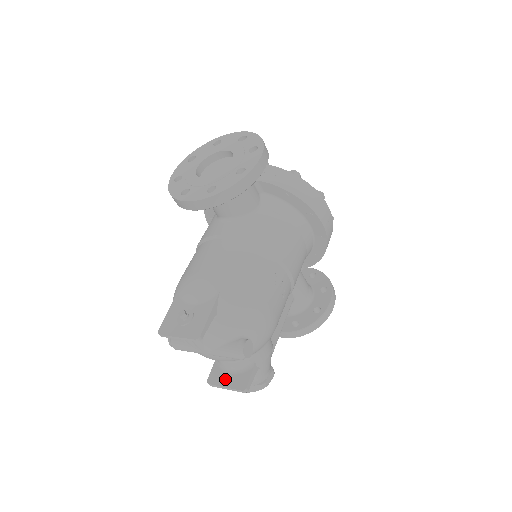
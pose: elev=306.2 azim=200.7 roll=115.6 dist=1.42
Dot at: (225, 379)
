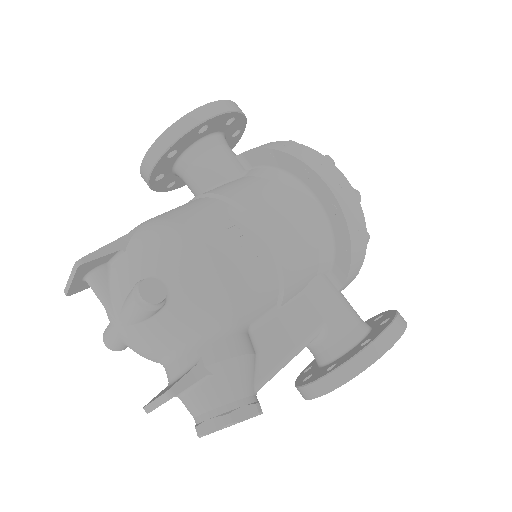
Dot at: (160, 393)
